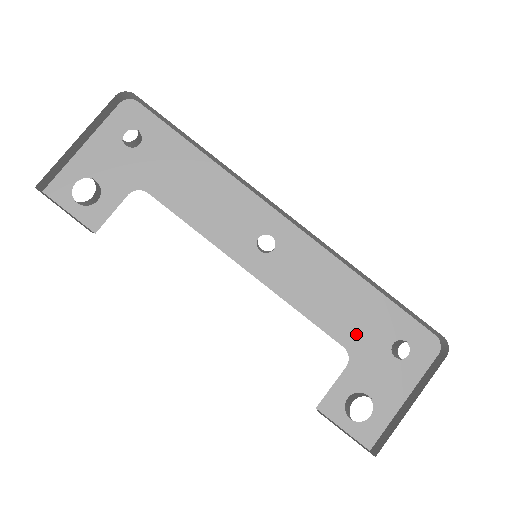
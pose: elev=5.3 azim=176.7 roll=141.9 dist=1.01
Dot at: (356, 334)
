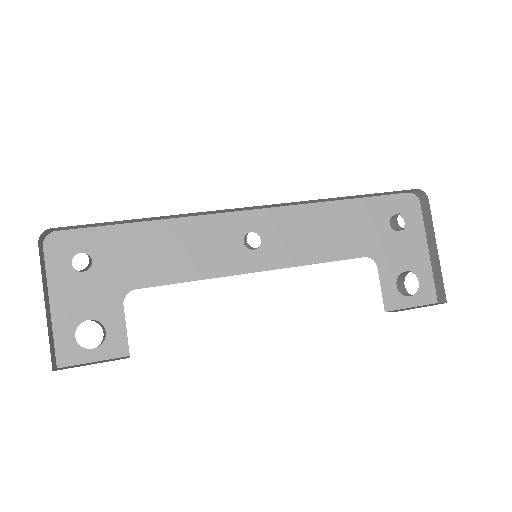
Dot at: (363, 241)
